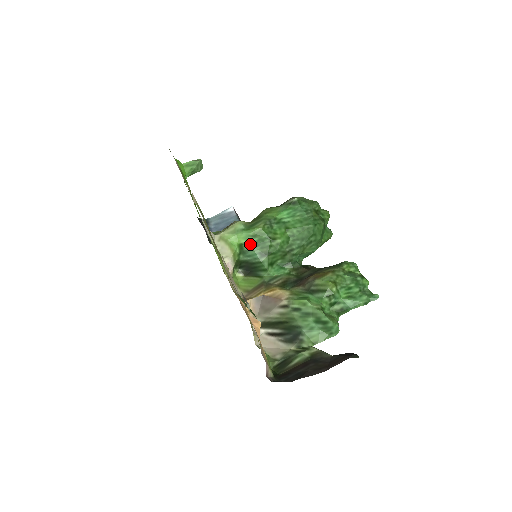
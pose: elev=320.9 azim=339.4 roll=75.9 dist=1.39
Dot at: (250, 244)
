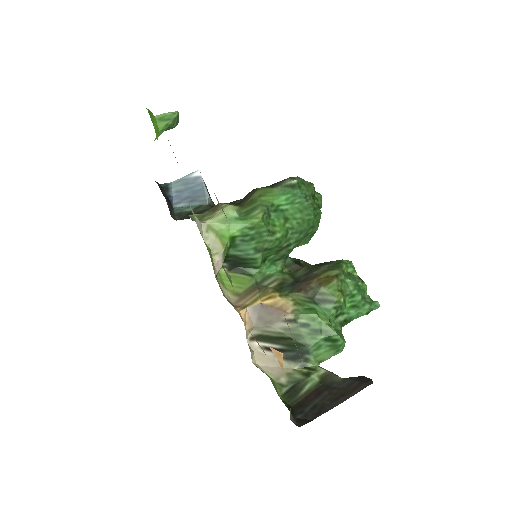
Dot at: (245, 237)
